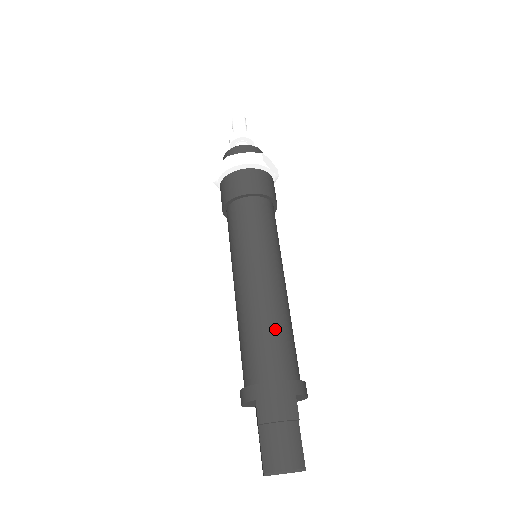
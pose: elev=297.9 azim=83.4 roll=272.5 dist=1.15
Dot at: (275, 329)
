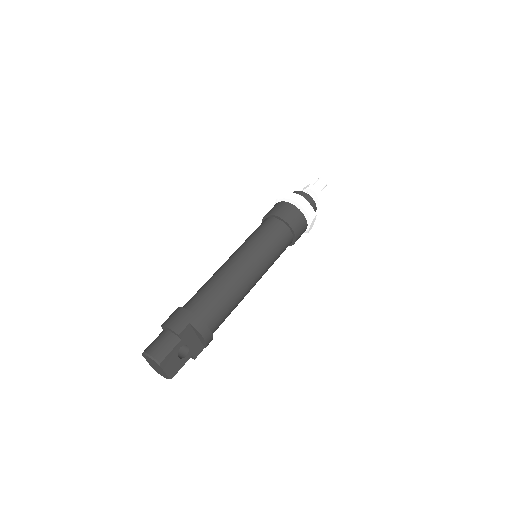
Dot at: (215, 287)
